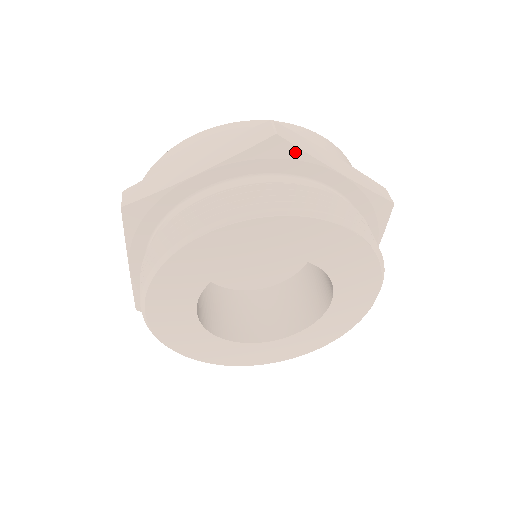
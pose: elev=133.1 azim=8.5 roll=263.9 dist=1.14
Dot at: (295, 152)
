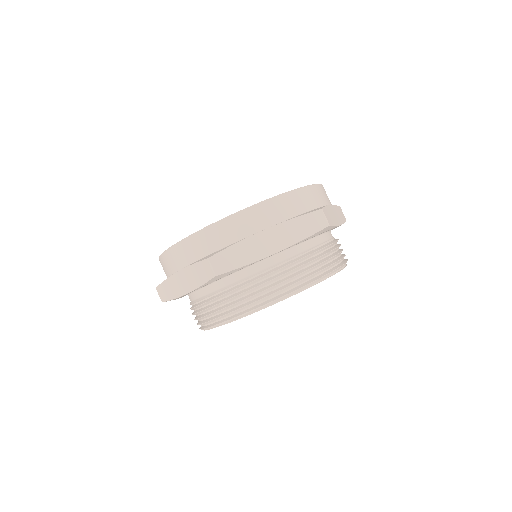
Dot at: (234, 271)
